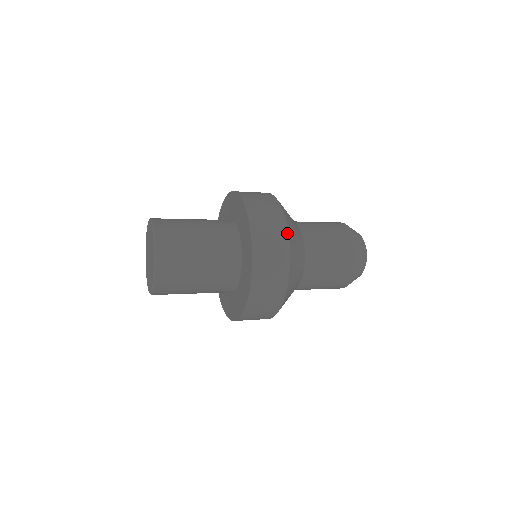
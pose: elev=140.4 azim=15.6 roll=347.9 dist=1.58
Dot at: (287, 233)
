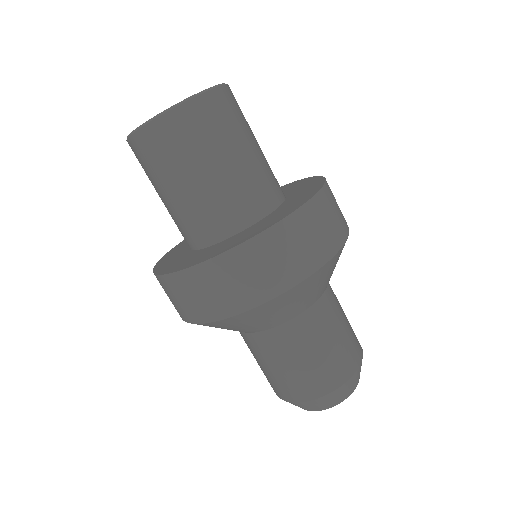
Dot at: occluded
